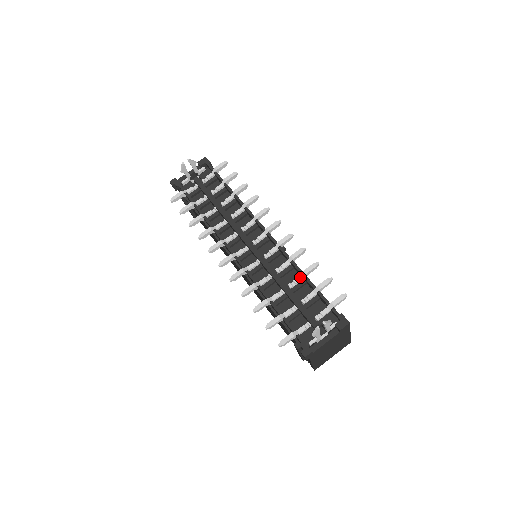
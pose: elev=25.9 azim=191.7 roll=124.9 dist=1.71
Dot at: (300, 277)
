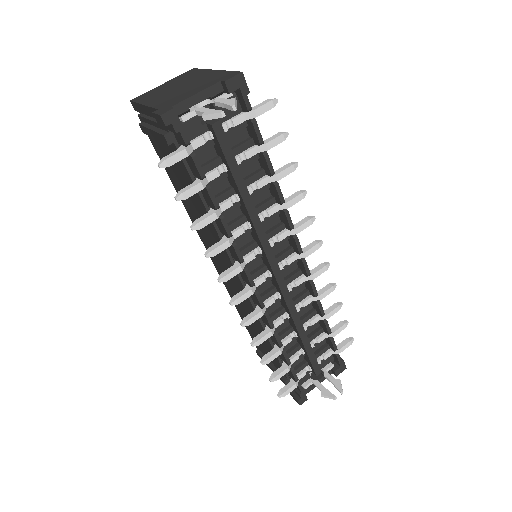
Dot at: (318, 318)
